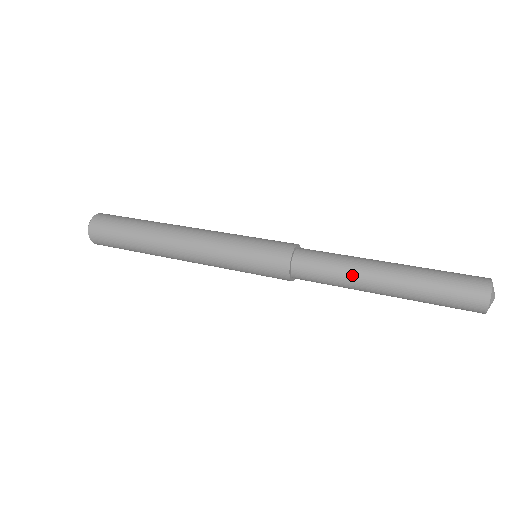
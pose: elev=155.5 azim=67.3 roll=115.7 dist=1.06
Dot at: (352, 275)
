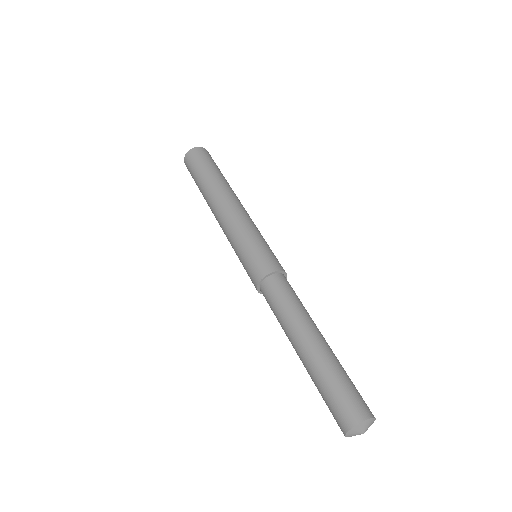
Dot at: (285, 332)
